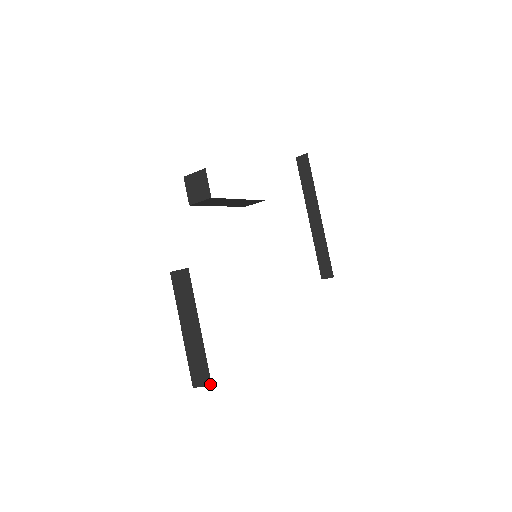
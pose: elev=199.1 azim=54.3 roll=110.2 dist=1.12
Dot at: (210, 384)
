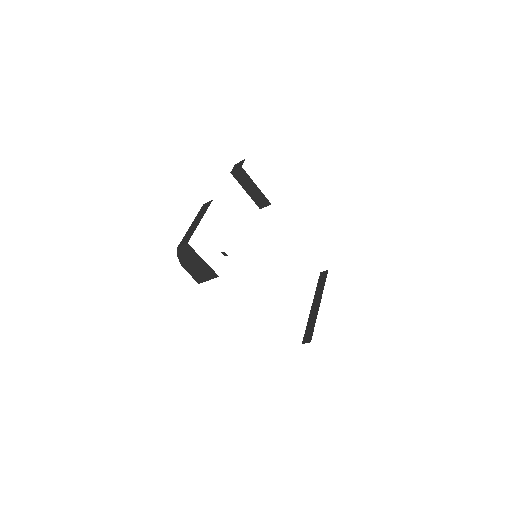
Dot at: (187, 242)
